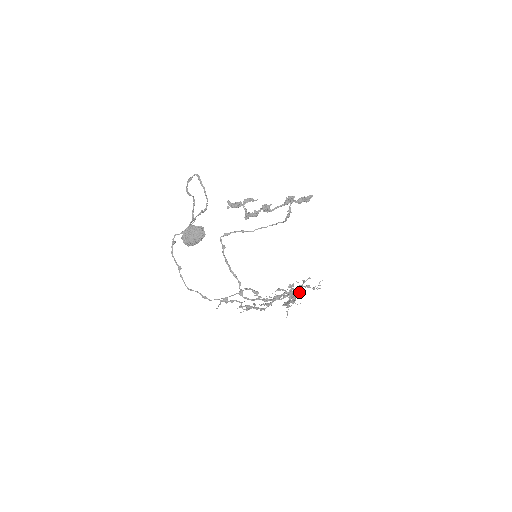
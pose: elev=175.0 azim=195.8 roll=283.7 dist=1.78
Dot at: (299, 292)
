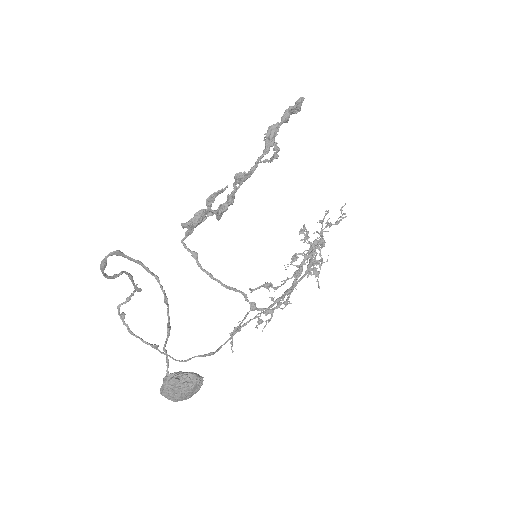
Dot at: (323, 245)
